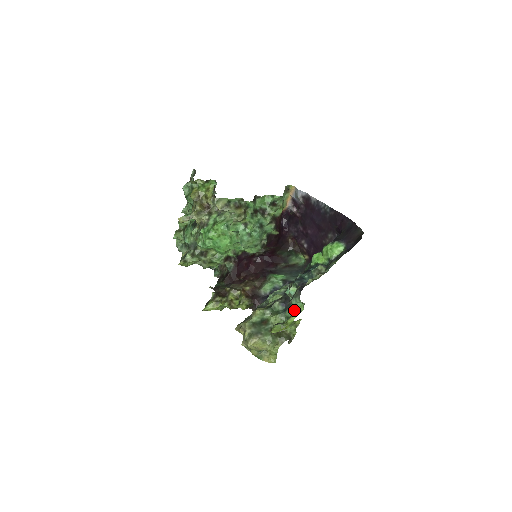
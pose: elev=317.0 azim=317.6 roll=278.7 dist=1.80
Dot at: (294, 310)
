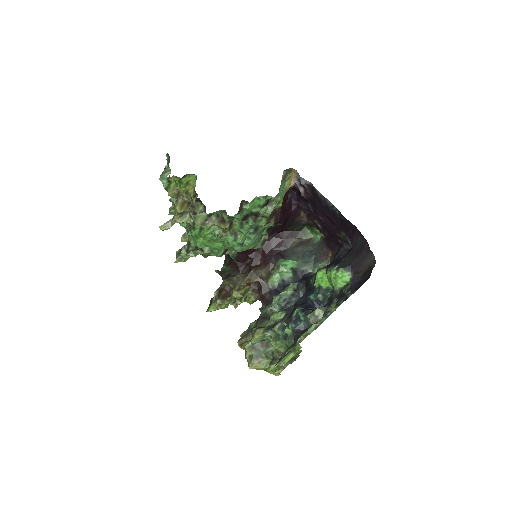
Dot at: occluded
